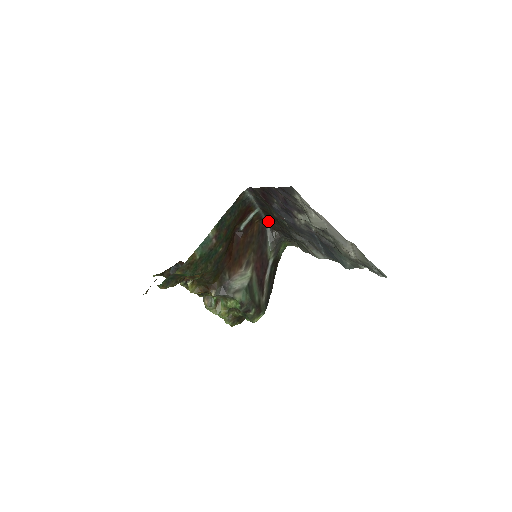
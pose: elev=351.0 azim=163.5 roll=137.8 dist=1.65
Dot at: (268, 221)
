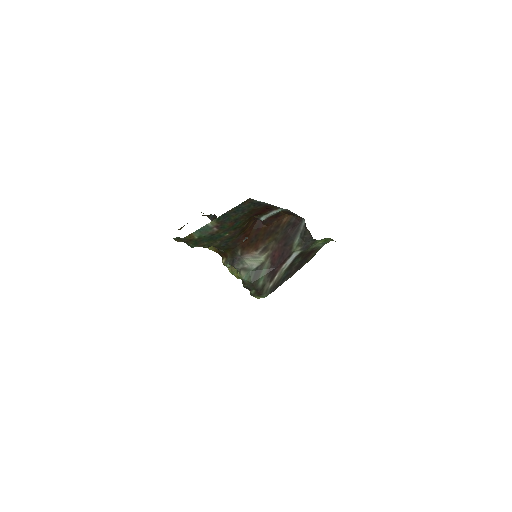
Dot at: (301, 218)
